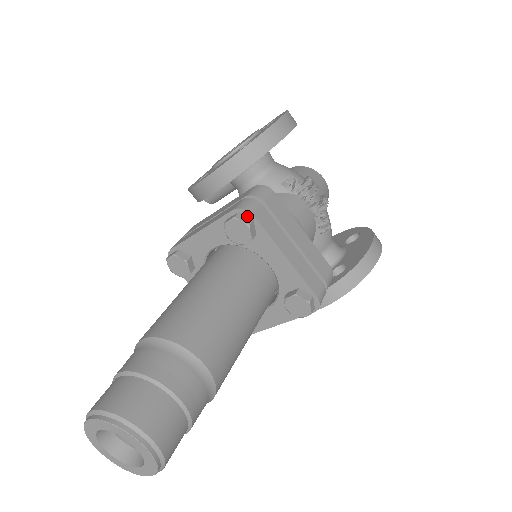
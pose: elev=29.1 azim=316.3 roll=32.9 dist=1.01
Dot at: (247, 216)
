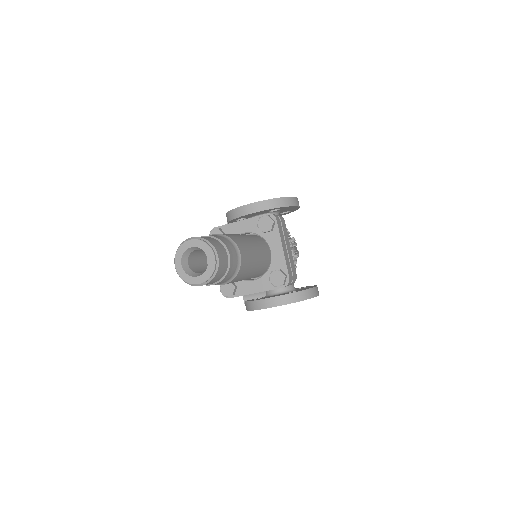
Dot at: (273, 219)
